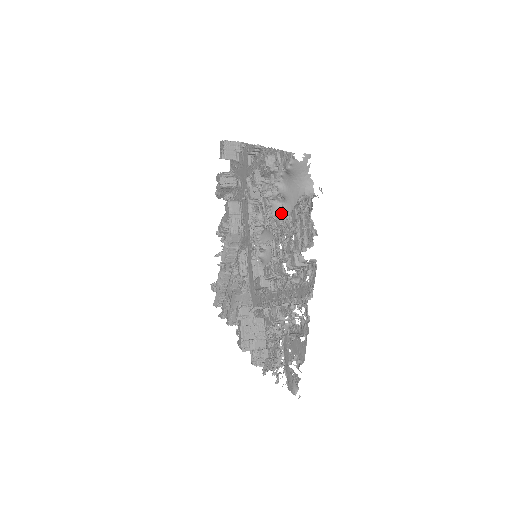
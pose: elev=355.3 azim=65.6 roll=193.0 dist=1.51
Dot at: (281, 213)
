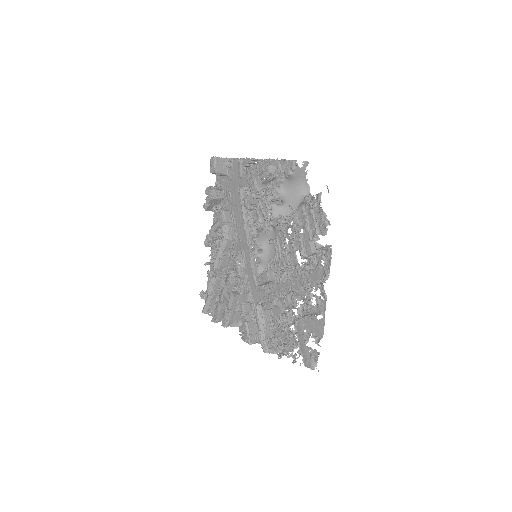
Dot at: occluded
